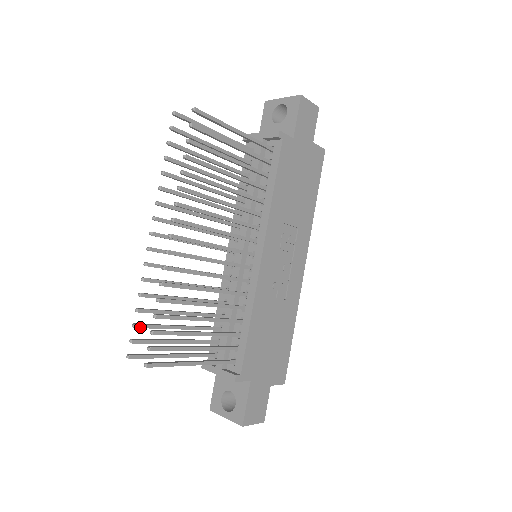
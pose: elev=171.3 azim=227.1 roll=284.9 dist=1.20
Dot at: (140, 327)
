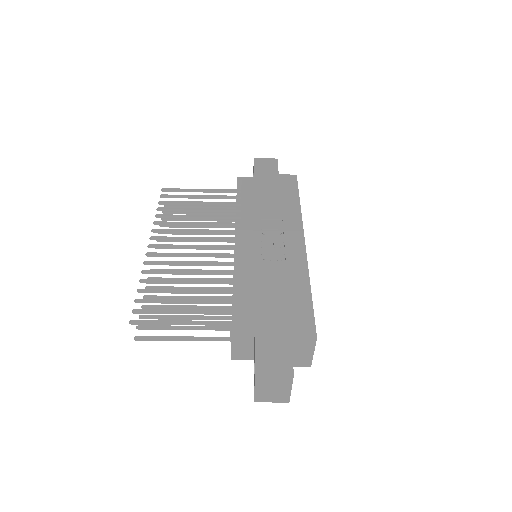
Dot at: (145, 317)
